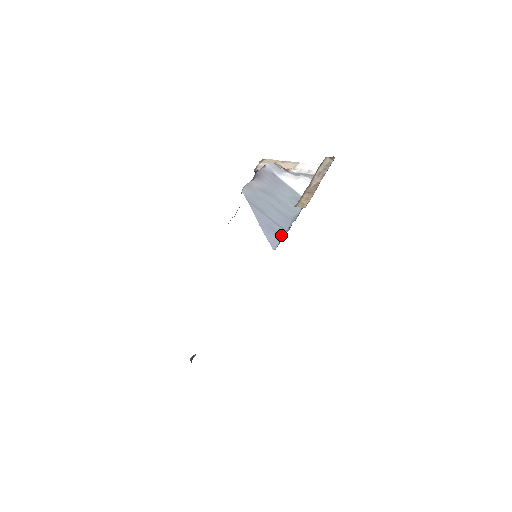
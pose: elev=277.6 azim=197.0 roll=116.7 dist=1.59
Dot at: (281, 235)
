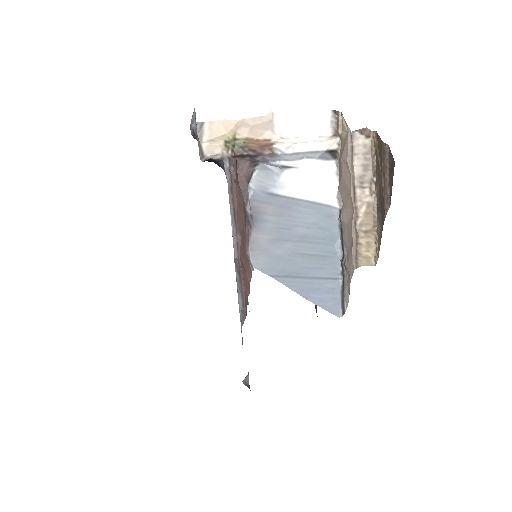
Dot at: (337, 291)
